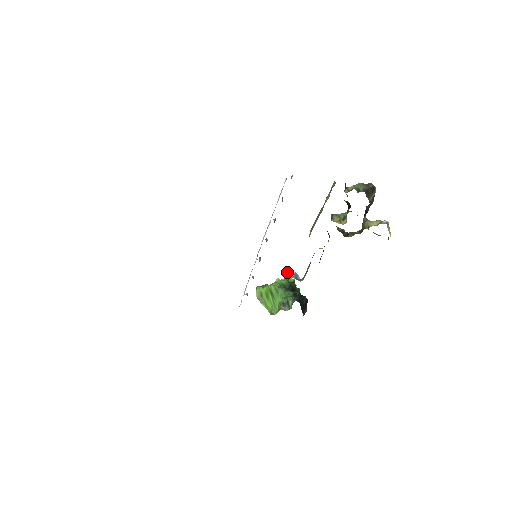
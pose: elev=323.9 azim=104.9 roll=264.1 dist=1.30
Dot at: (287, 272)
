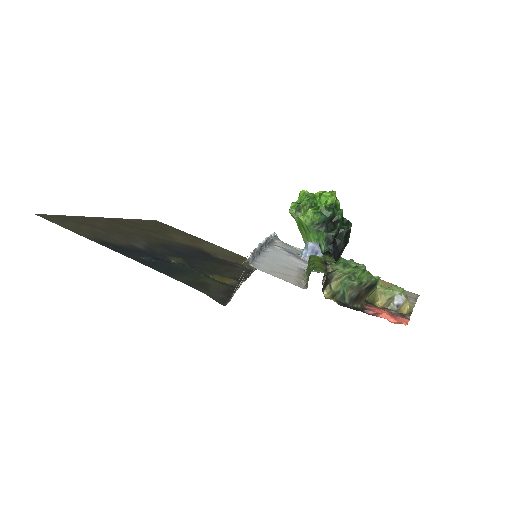
Dot at: (305, 244)
